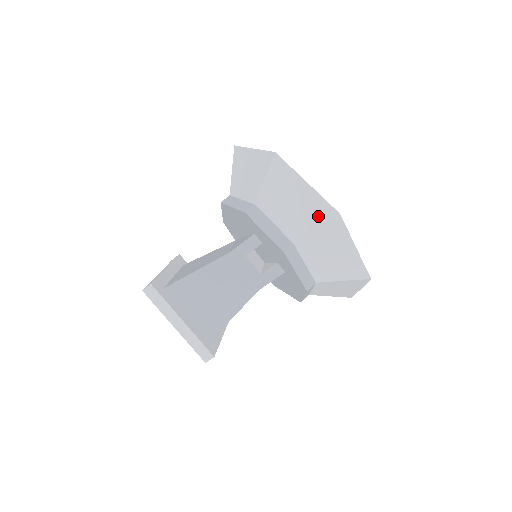
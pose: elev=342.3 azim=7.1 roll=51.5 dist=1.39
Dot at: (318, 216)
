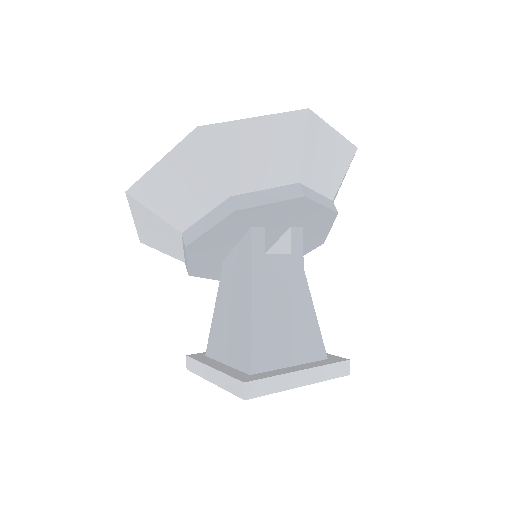
Dot at: (294, 133)
